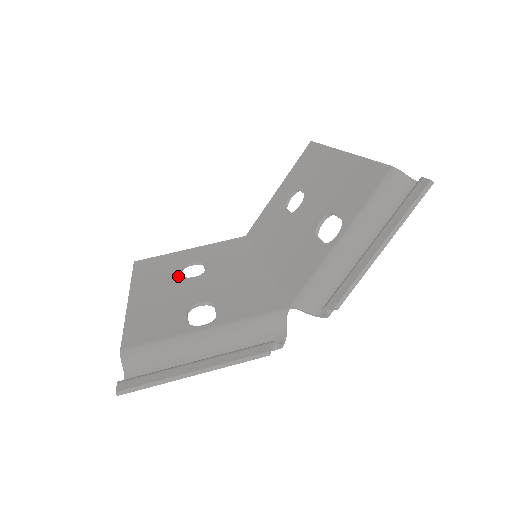
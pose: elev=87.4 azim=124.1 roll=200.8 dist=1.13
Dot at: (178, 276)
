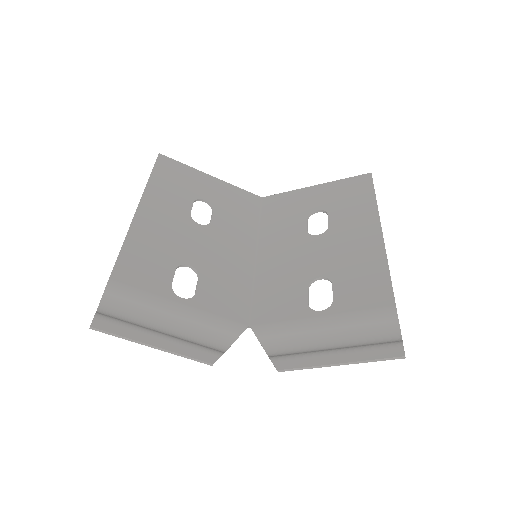
Dot at: (187, 211)
